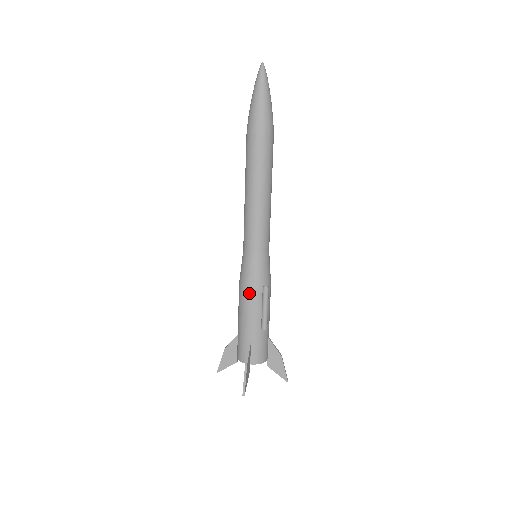
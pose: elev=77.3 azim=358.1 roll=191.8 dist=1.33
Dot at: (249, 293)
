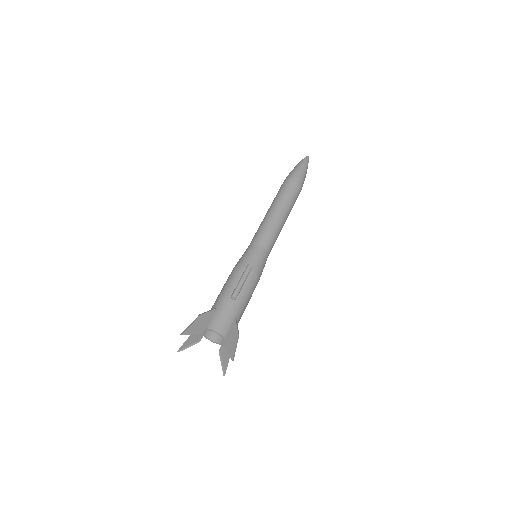
Dot at: (235, 270)
